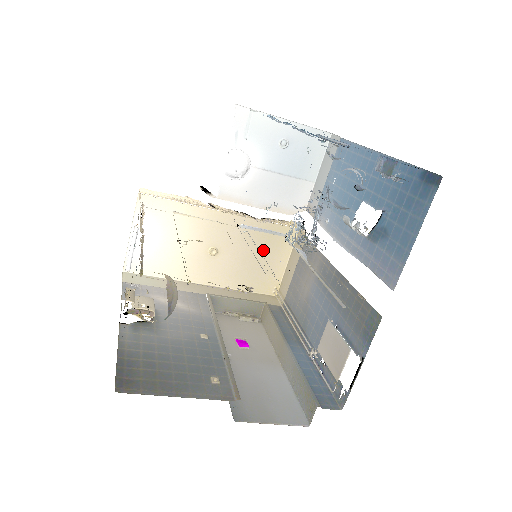
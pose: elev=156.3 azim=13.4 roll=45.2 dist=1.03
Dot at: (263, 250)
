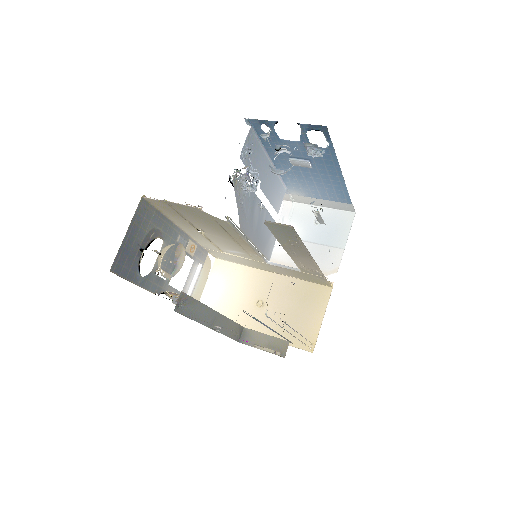
Dot at: (301, 306)
